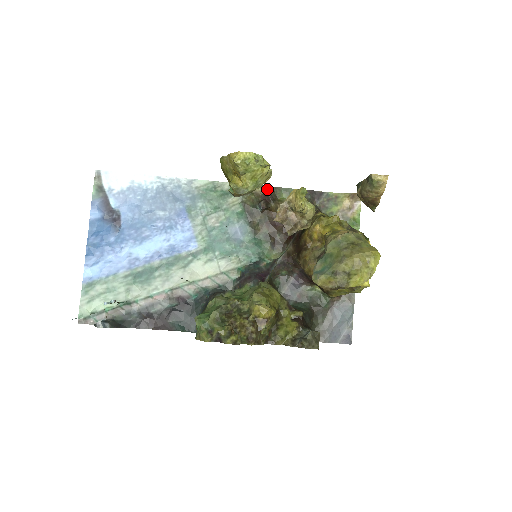
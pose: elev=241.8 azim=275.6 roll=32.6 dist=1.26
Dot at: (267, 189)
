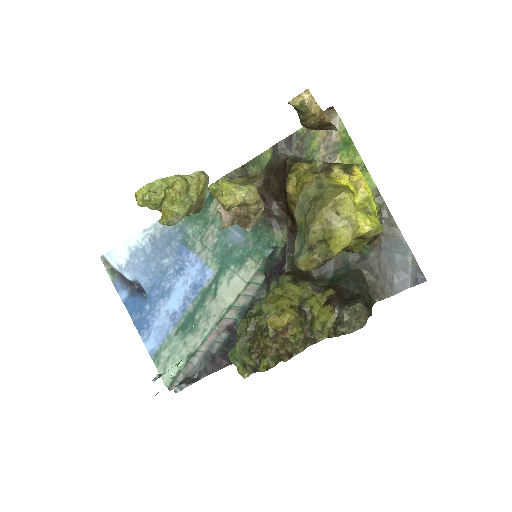
Dot at: (235, 175)
